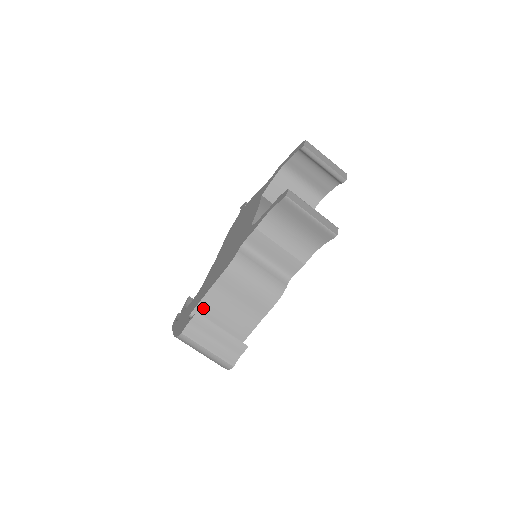
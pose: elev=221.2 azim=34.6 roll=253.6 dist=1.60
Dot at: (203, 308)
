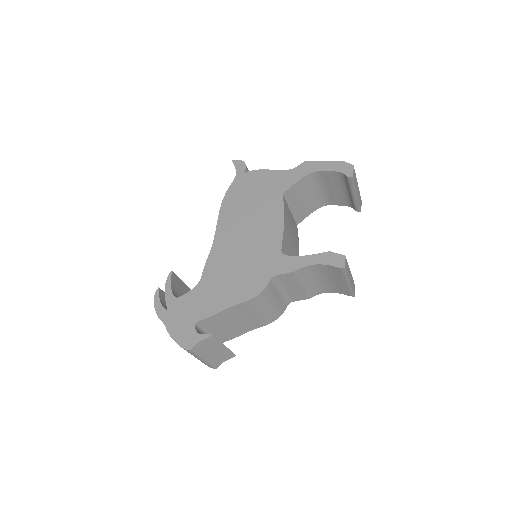
Dot at: (210, 320)
